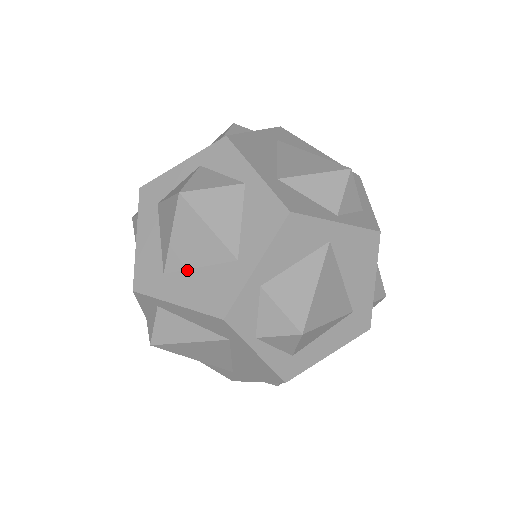
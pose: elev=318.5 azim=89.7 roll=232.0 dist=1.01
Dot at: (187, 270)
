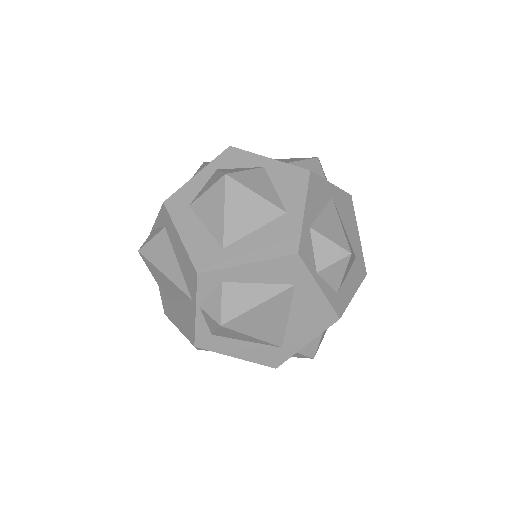
Dot at: (245, 237)
